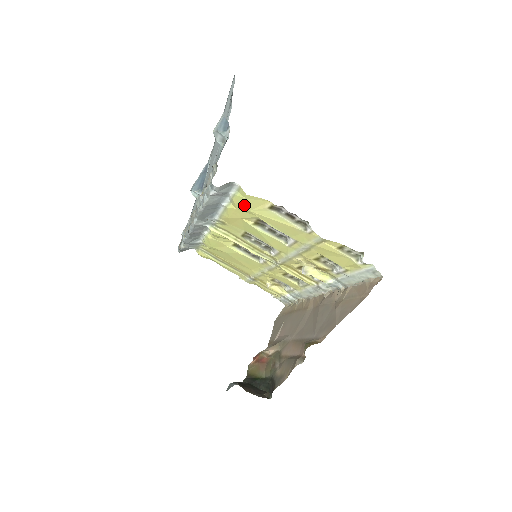
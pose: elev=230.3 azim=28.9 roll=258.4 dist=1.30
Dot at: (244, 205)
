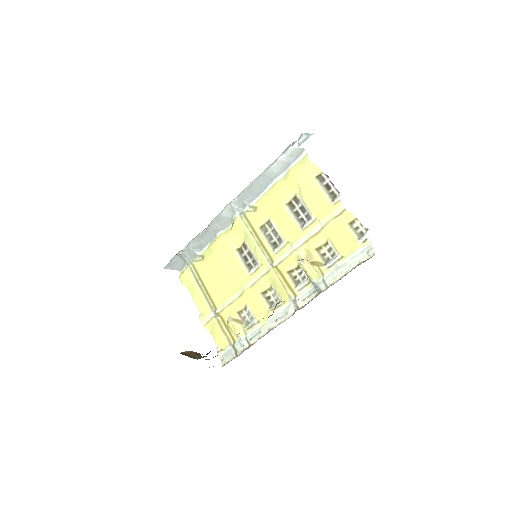
Dot at: (297, 174)
